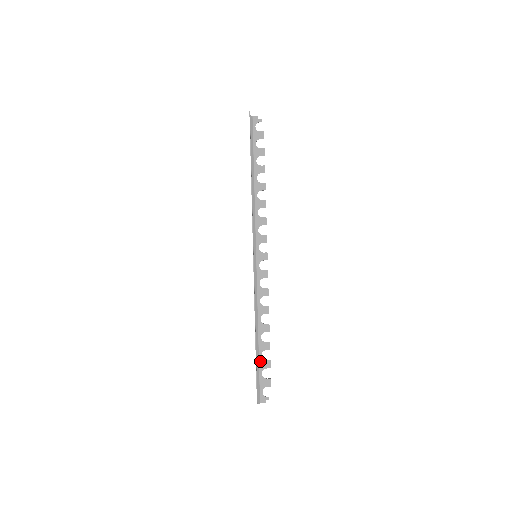
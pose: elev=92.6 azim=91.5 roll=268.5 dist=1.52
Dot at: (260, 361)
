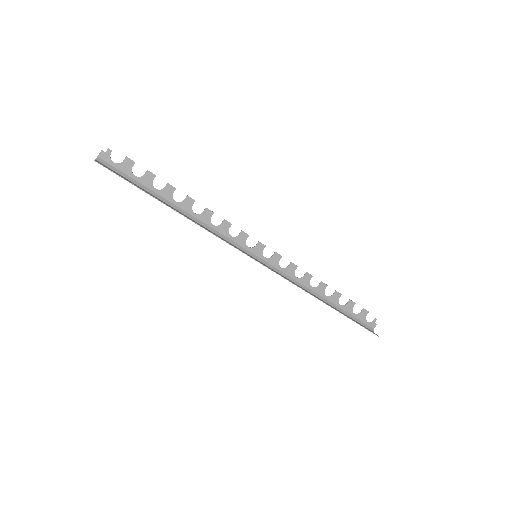
Dot at: (344, 309)
